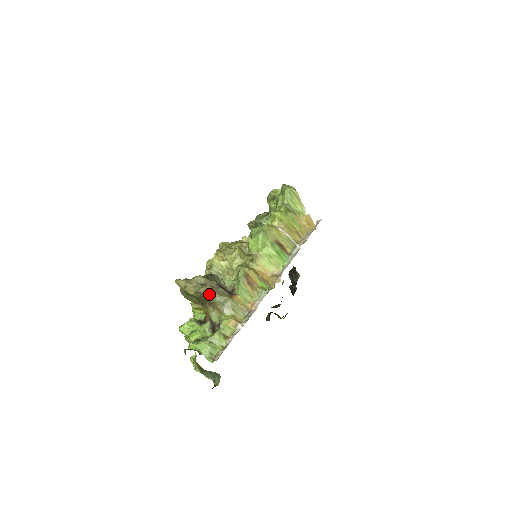
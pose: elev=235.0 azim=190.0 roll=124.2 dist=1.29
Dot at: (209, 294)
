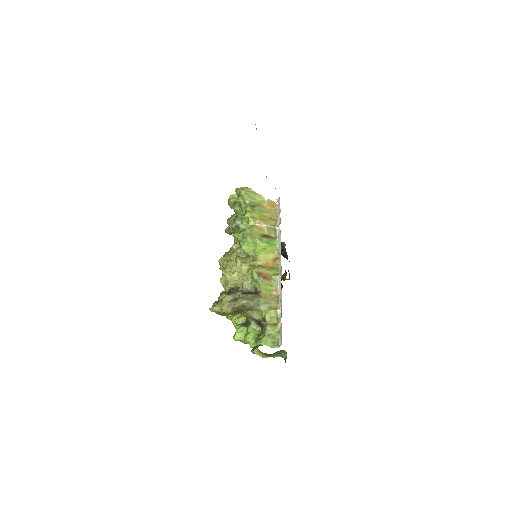
Dot at: (244, 305)
